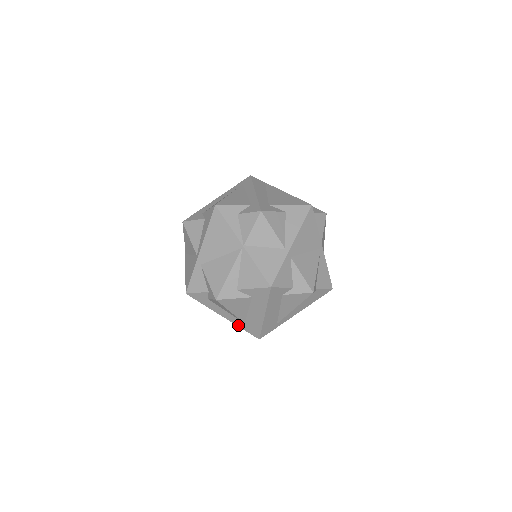
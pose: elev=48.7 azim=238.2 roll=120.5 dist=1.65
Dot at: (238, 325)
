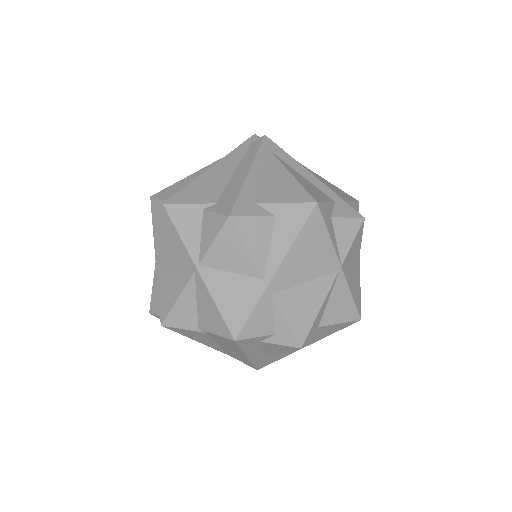
Dot at: (254, 362)
